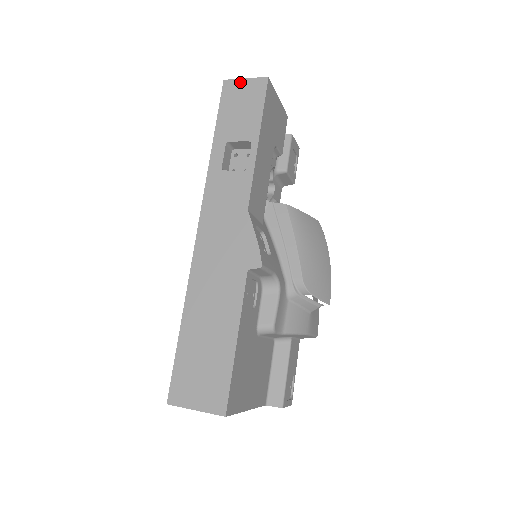
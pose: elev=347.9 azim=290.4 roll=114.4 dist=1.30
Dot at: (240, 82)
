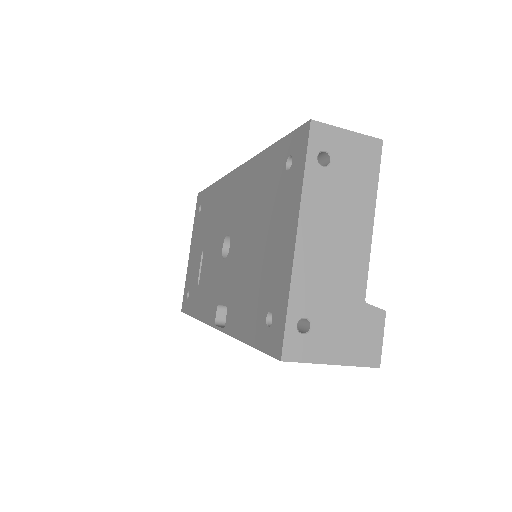
Dot at: occluded
